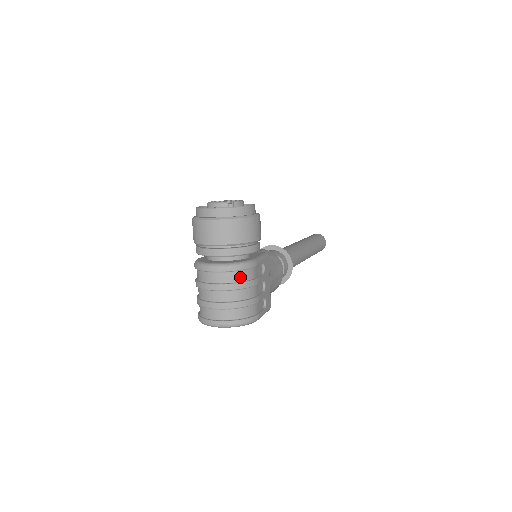
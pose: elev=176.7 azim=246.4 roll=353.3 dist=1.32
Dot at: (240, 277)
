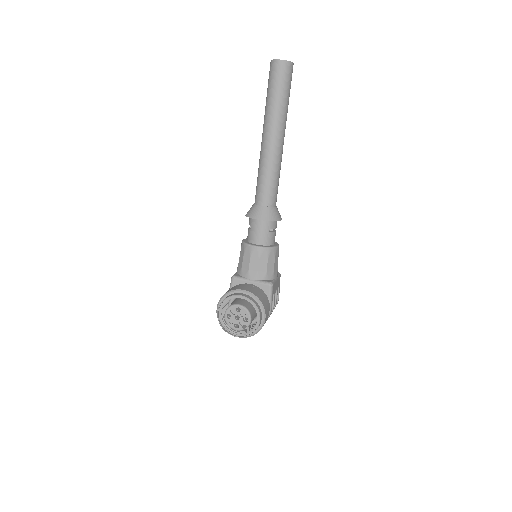
Dot at: occluded
